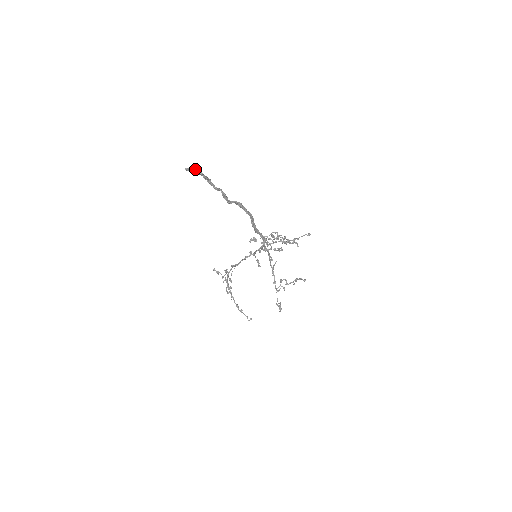
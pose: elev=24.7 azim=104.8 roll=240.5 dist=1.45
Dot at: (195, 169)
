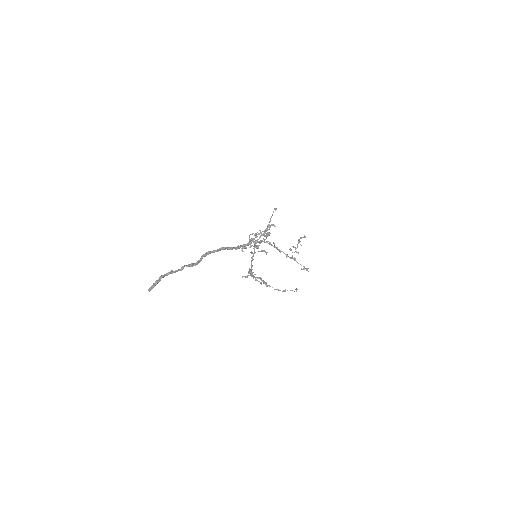
Dot at: occluded
